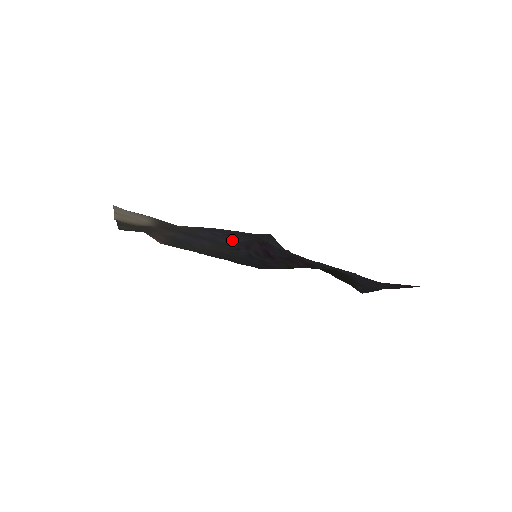
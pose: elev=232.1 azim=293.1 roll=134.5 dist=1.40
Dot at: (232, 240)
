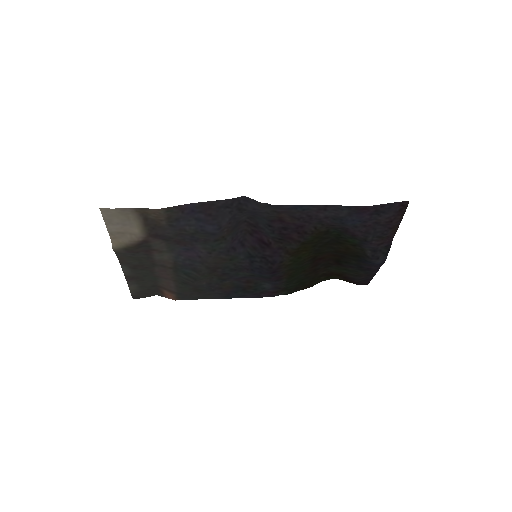
Dot at: (217, 223)
